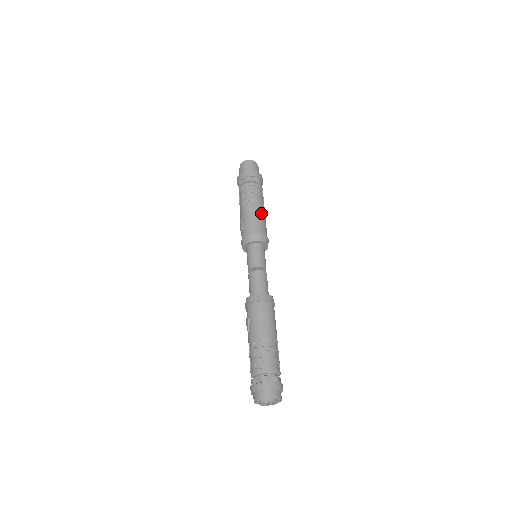
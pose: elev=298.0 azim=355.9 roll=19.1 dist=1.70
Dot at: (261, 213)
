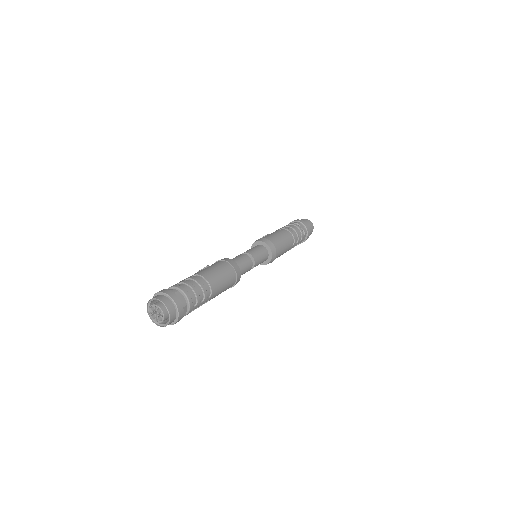
Dot at: (287, 240)
